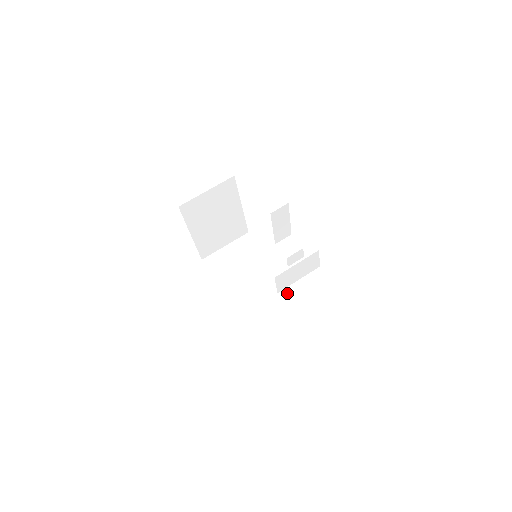
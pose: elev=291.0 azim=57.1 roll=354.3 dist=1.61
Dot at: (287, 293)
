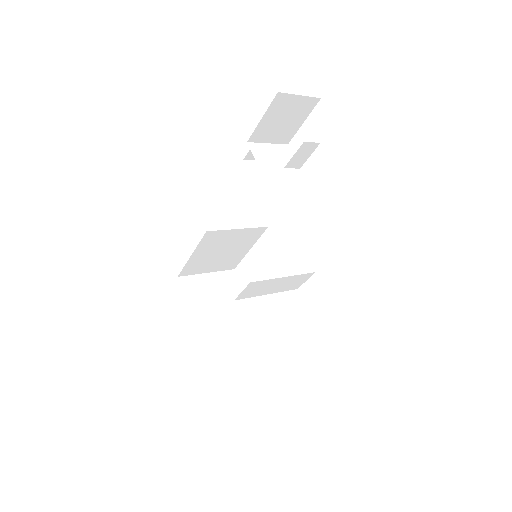
Dot at: occluded
